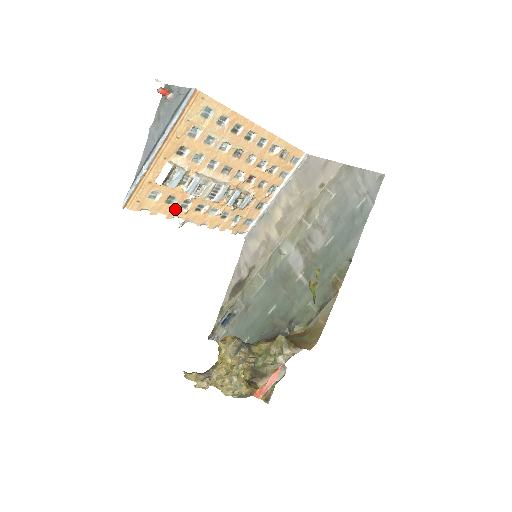
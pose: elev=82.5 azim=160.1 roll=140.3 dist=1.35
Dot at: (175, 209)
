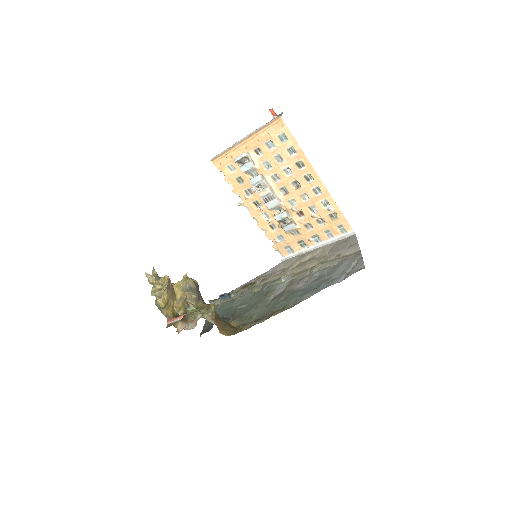
Dot at: (241, 190)
